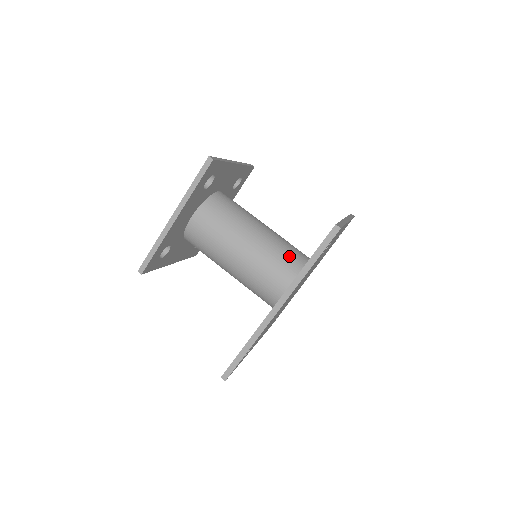
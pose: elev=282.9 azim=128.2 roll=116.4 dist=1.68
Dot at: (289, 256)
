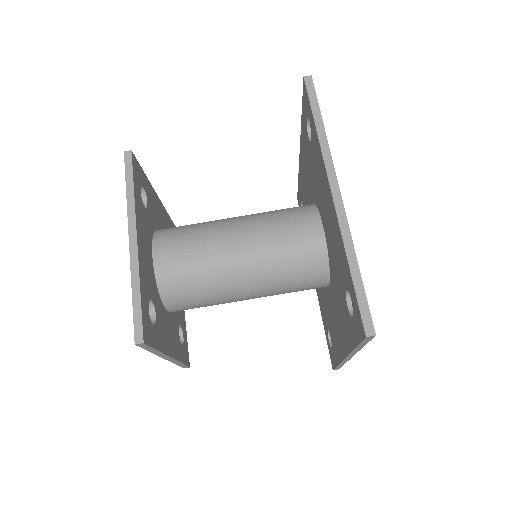
Dot at: (299, 261)
